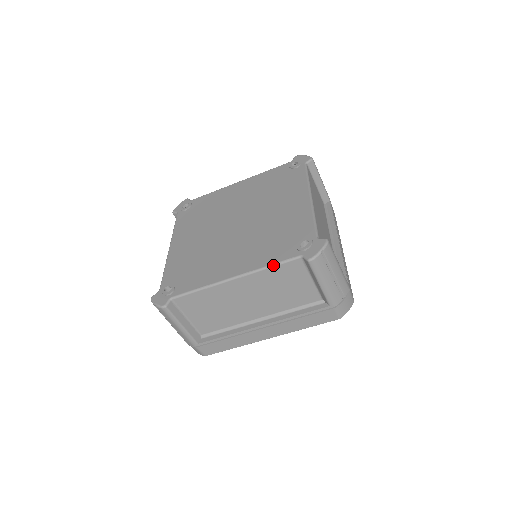
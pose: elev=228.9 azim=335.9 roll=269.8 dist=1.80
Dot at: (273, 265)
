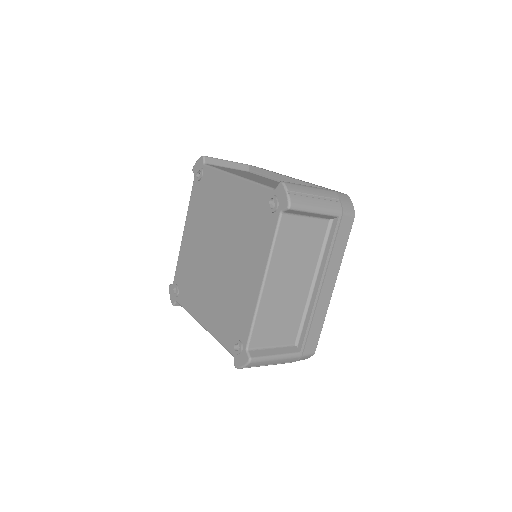
Dot at: occluded
